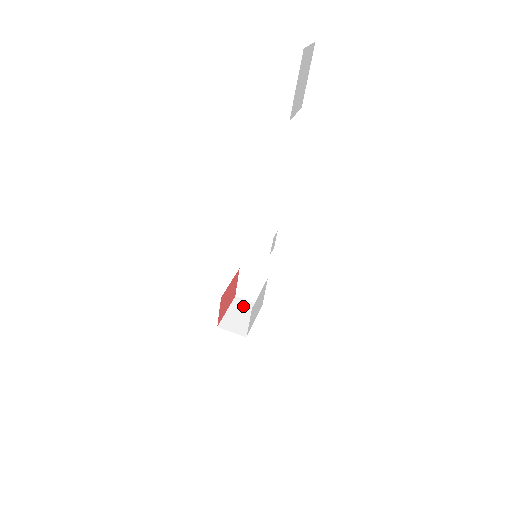
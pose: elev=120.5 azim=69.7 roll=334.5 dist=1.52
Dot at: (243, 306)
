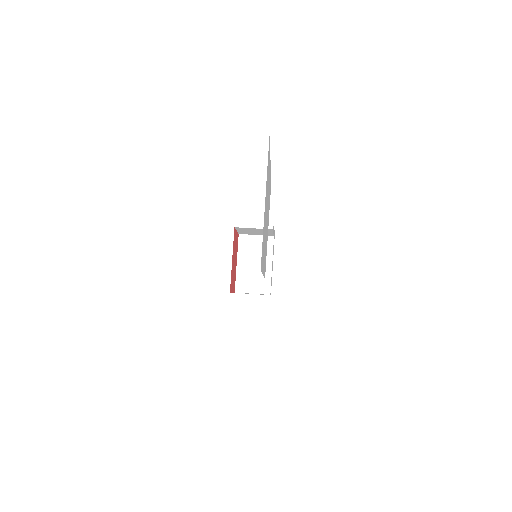
Dot at: (253, 247)
